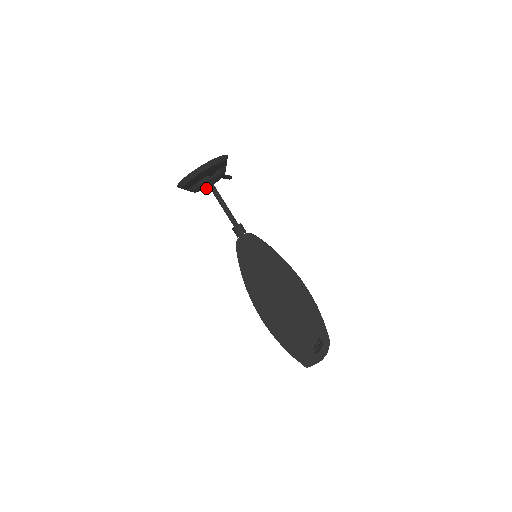
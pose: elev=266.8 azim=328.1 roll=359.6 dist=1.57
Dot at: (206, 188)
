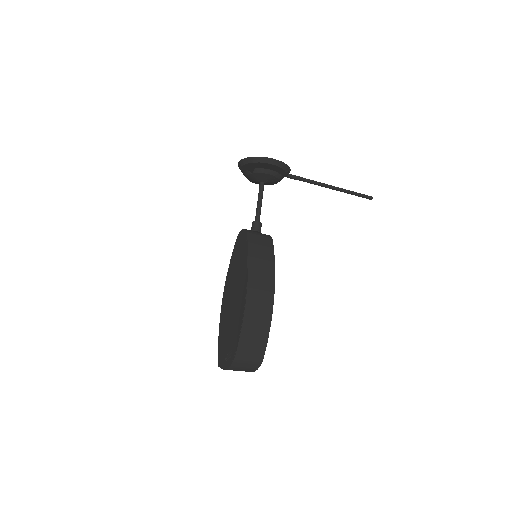
Dot at: occluded
